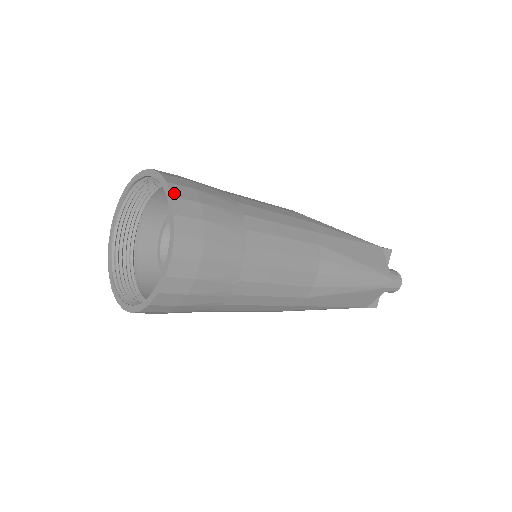
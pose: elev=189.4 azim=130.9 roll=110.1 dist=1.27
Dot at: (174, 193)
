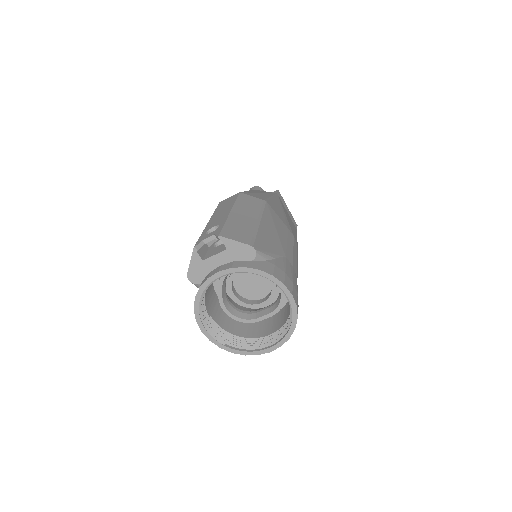
Dot at: occluded
